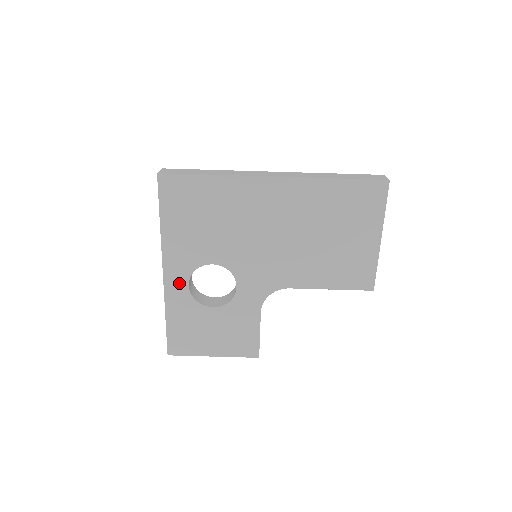
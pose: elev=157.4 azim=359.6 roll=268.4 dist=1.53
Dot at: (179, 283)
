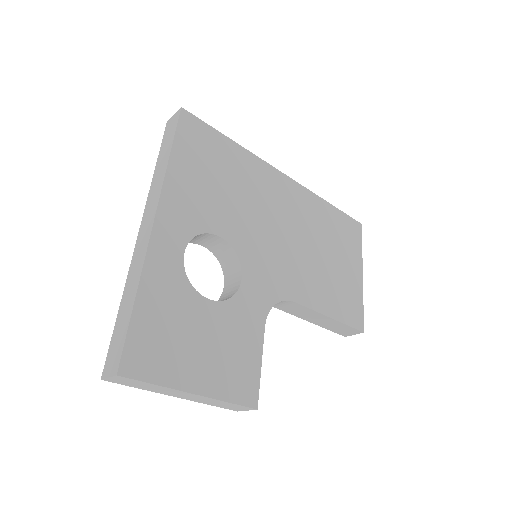
Dot at: (172, 244)
